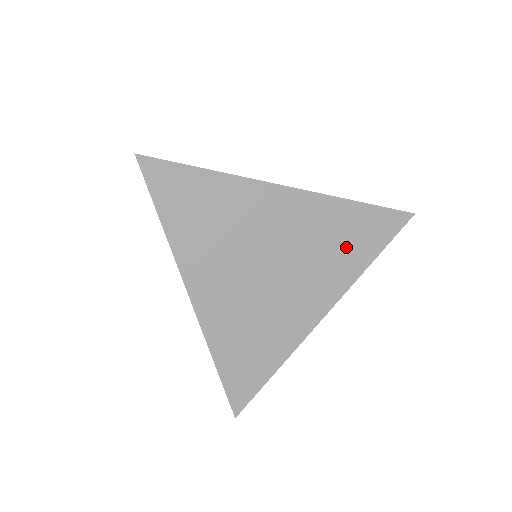
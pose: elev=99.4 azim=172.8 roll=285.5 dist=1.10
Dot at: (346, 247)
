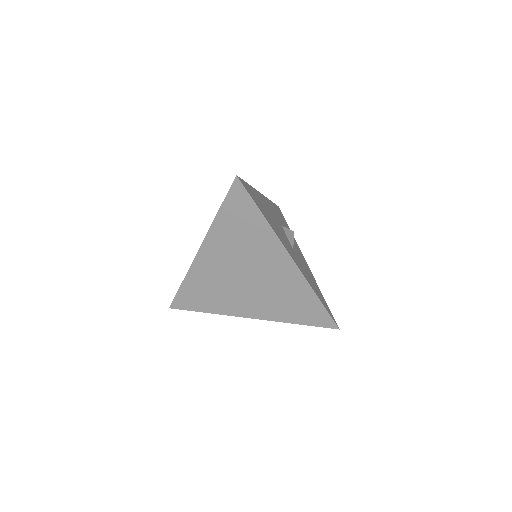
Dot at: (291, 307)
